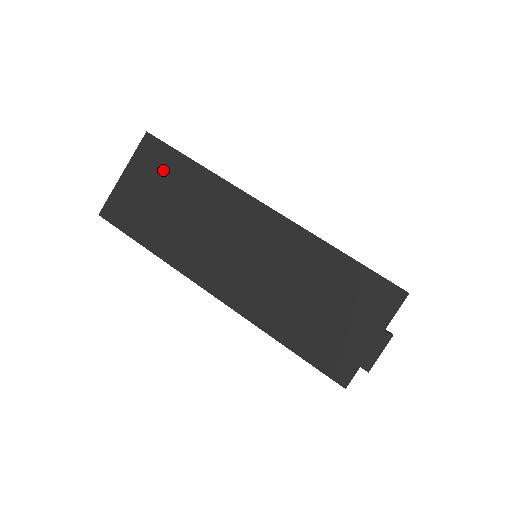
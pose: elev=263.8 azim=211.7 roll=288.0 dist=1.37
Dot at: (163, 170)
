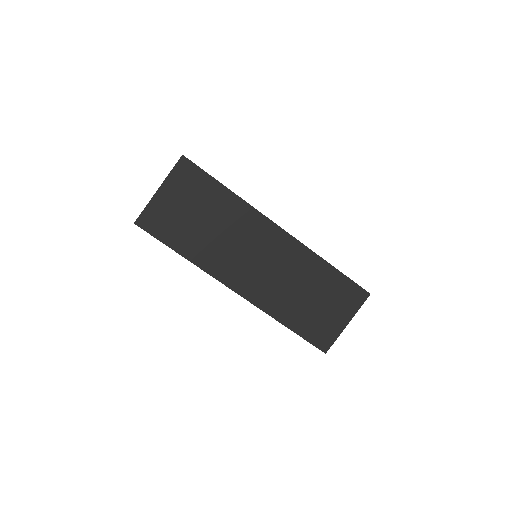
Dot at: (198, 191)
